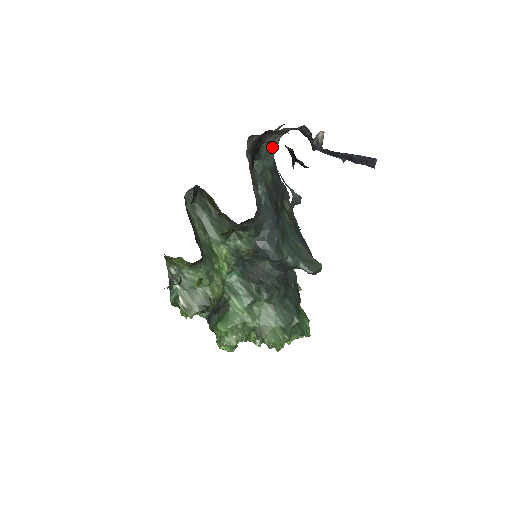
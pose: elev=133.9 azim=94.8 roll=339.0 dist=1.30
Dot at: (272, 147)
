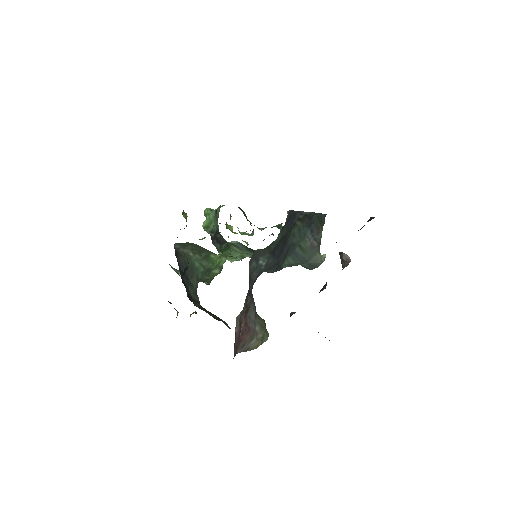
Dot at: occluded
